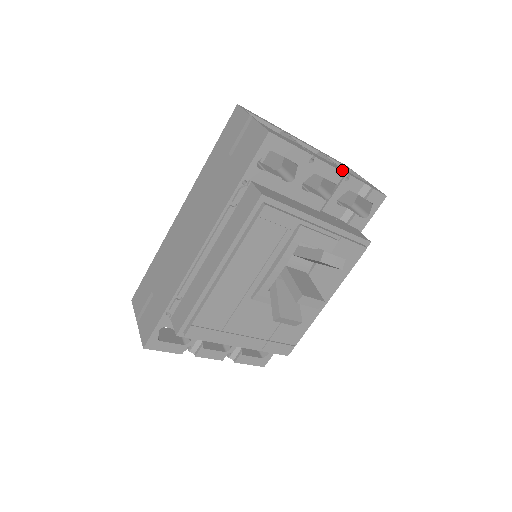
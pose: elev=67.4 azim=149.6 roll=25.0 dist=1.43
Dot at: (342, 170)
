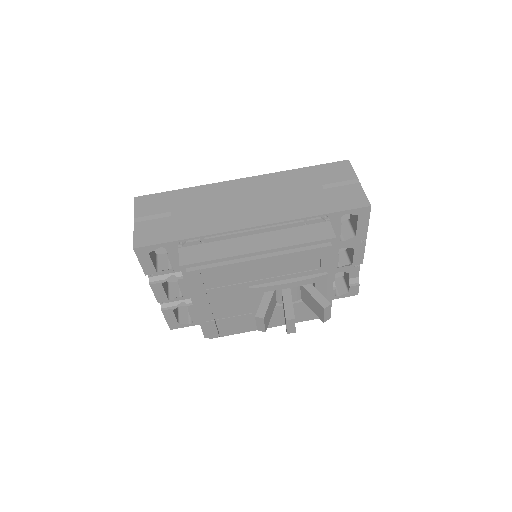
Dot at: occluded
